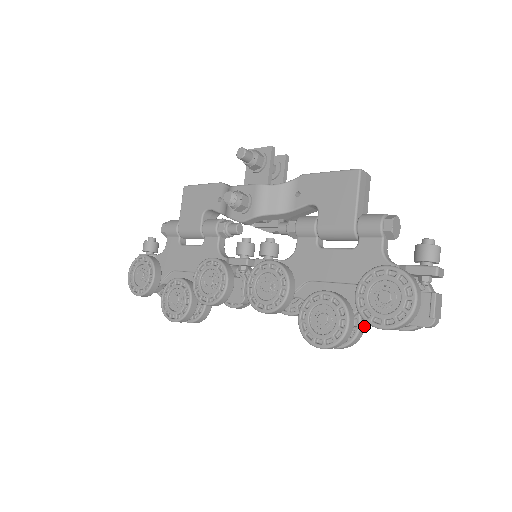
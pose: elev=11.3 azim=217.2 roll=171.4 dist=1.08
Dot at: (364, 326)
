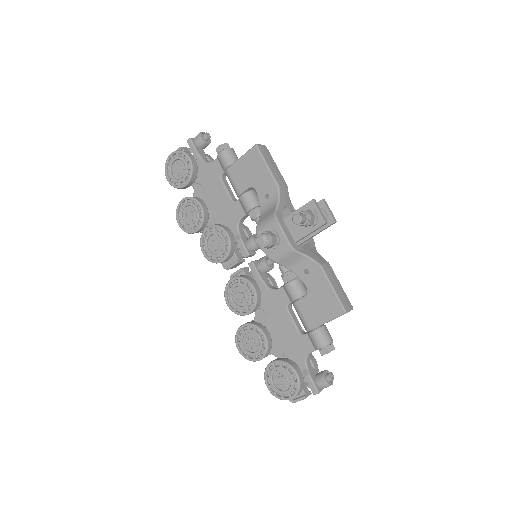
Dot at: occluded
